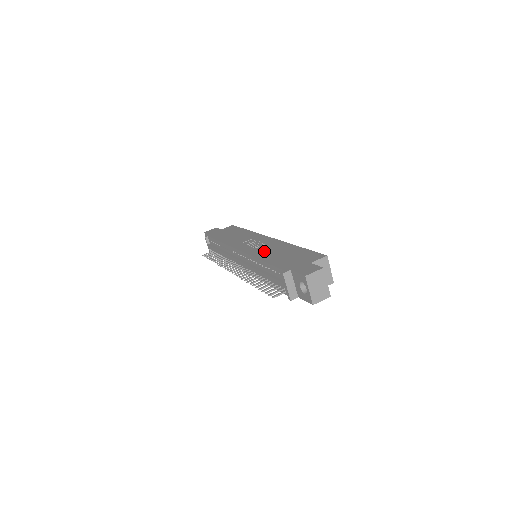
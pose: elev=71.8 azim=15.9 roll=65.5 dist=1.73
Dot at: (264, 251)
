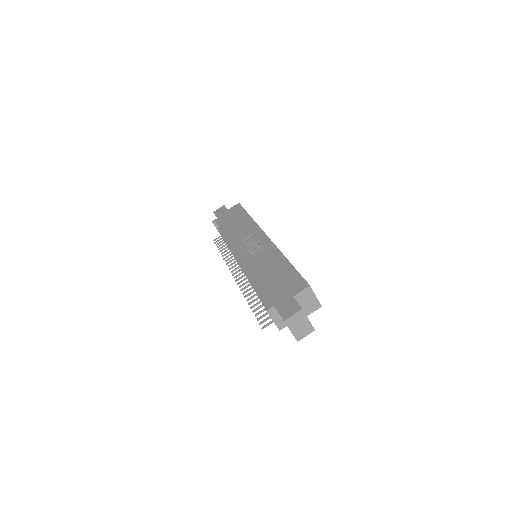
Dot at: (257, 263)
